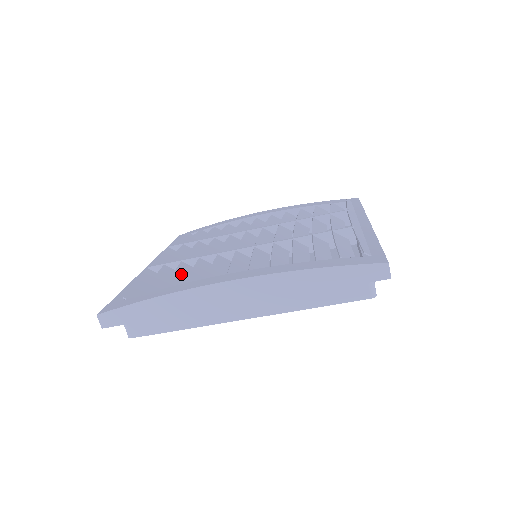
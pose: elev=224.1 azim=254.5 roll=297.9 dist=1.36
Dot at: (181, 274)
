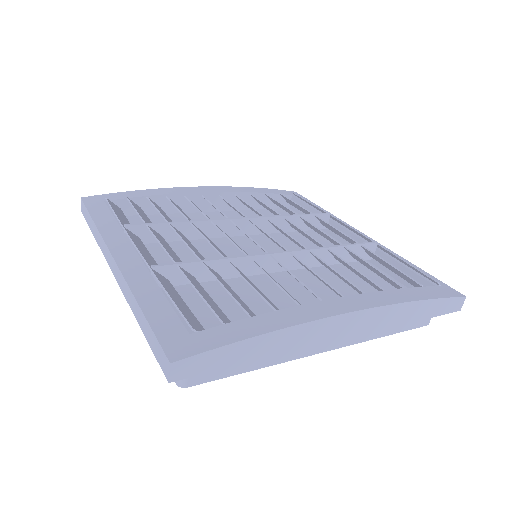
Dot at: (226, 286)
